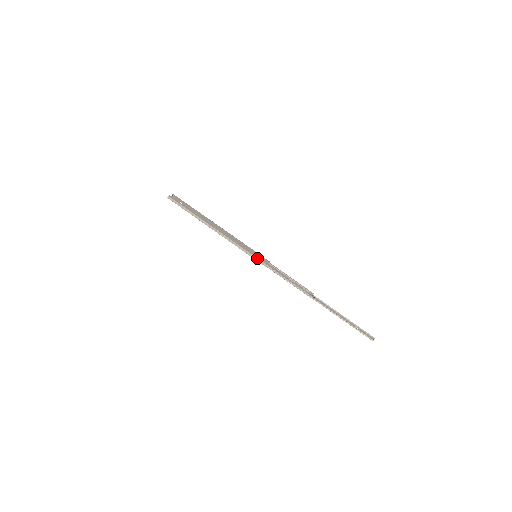
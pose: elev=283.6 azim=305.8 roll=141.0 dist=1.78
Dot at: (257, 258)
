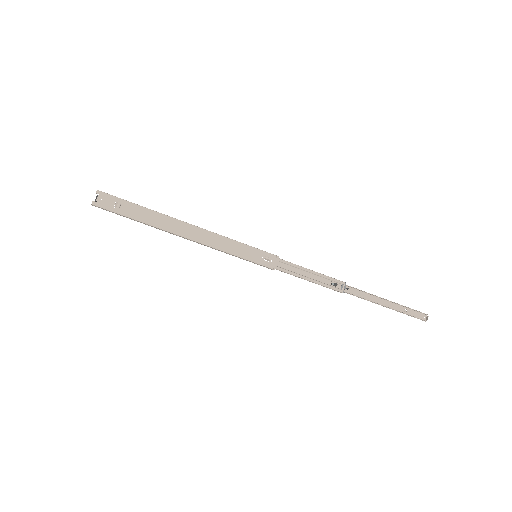
Dot at: (258, 264)
